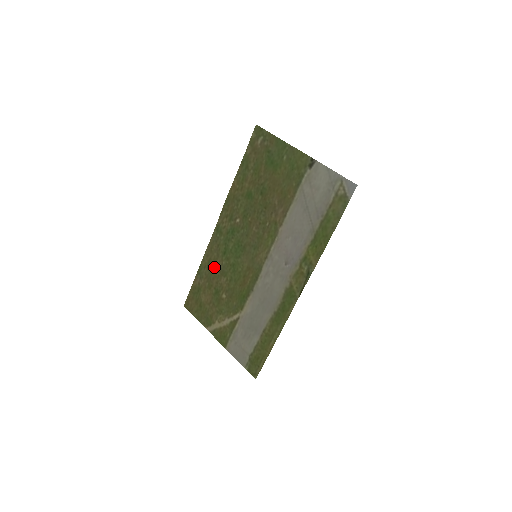
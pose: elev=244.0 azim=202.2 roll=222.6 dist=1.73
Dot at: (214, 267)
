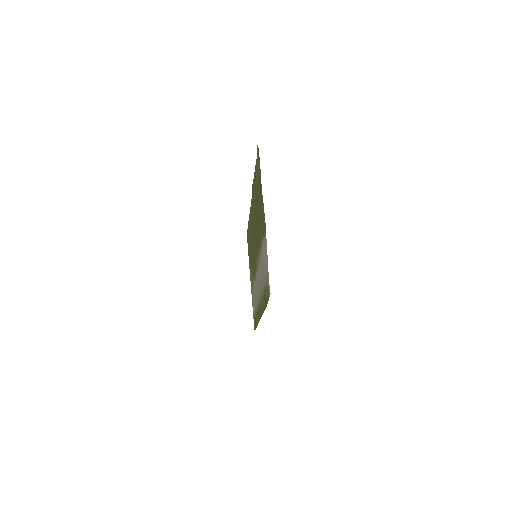
Dot at: occluded
